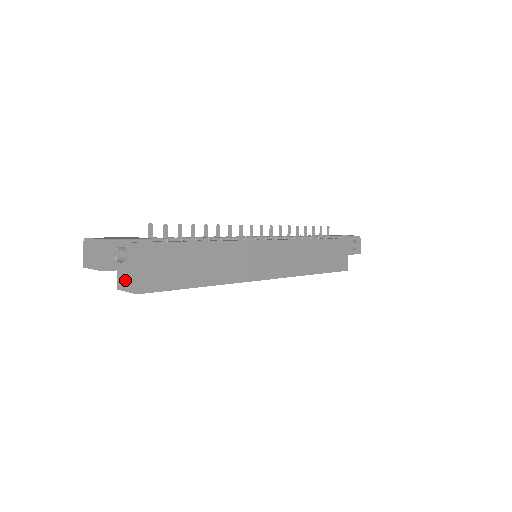
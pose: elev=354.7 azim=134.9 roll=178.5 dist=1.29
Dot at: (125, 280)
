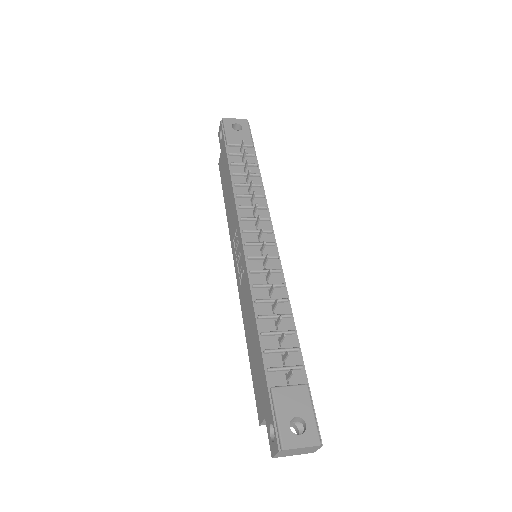
Dot at: occluded
